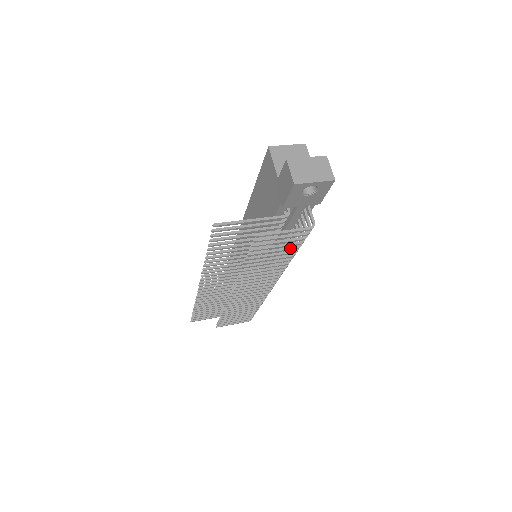
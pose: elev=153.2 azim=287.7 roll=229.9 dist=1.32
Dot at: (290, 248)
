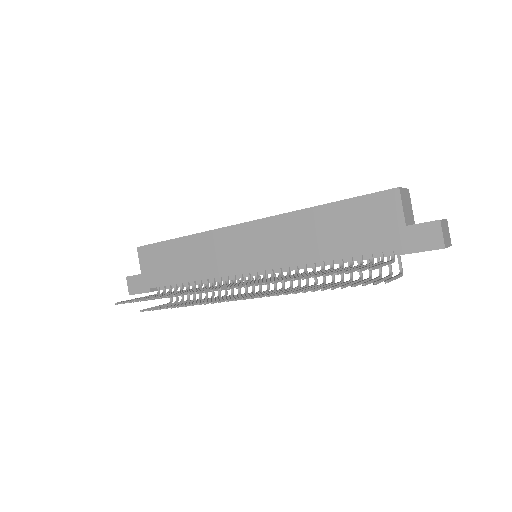
Dot at: occluded
